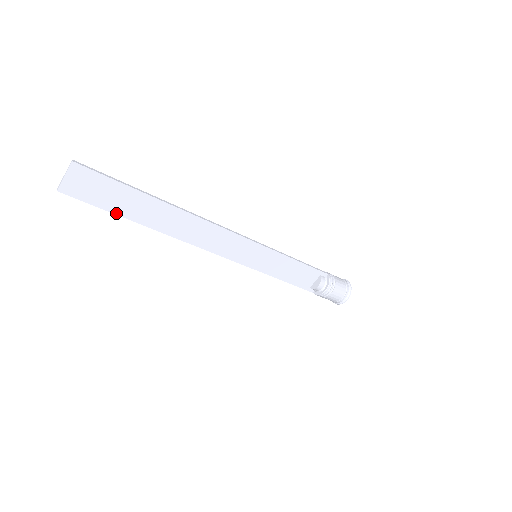
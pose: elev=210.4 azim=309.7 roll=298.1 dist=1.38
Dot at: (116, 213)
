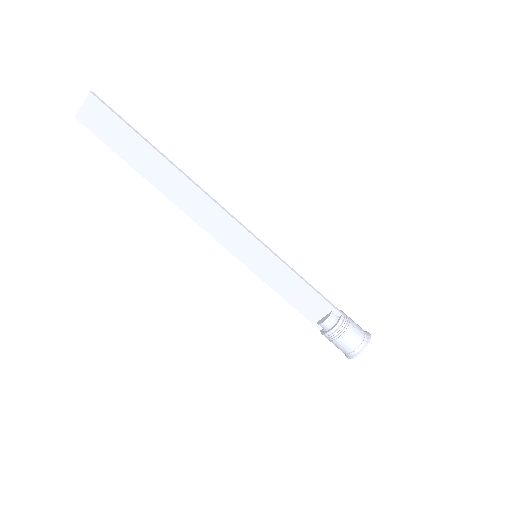
Dot at: (121, 156)
